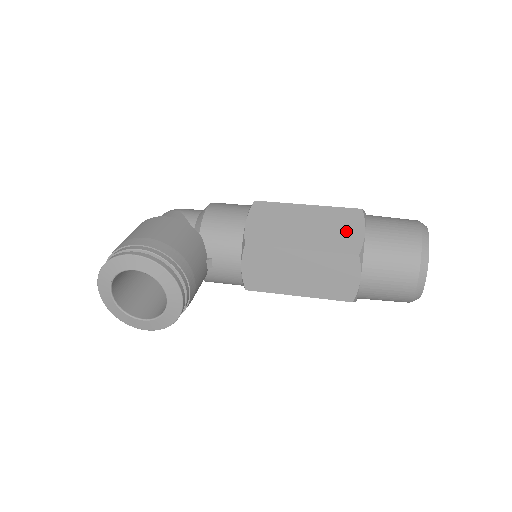
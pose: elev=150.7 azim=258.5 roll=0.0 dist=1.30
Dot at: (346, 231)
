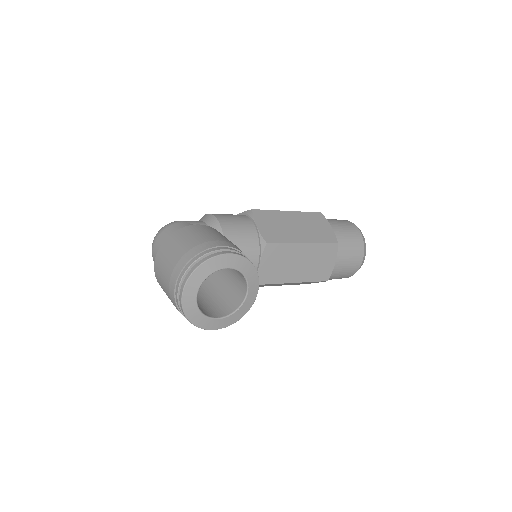
Dot at: (322, 228)
